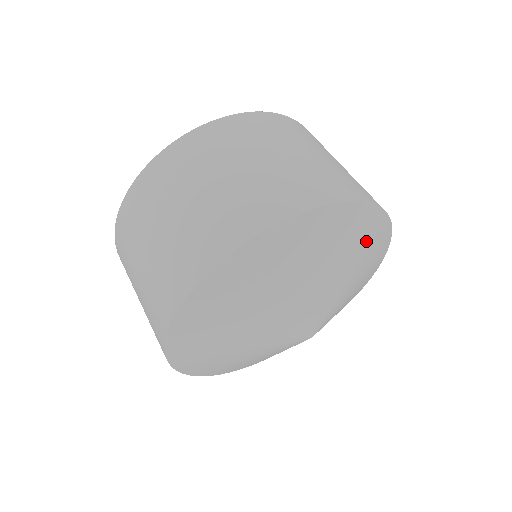
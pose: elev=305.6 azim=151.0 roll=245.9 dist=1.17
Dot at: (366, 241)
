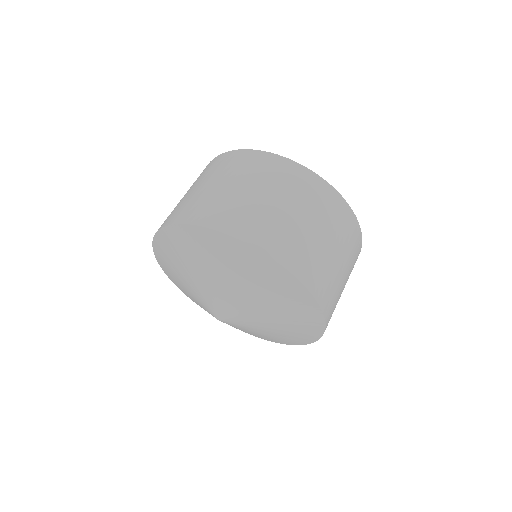
Dot at: (293, 336)
